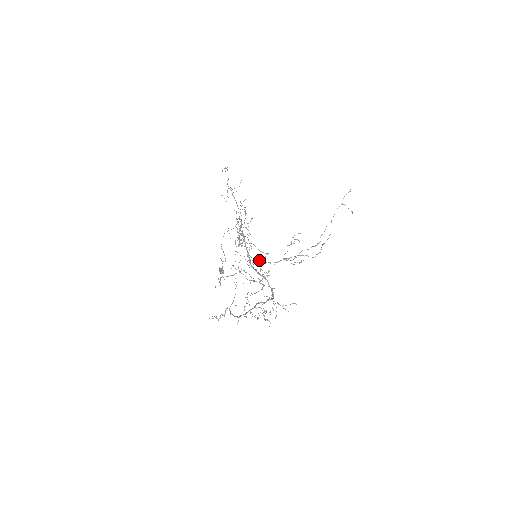
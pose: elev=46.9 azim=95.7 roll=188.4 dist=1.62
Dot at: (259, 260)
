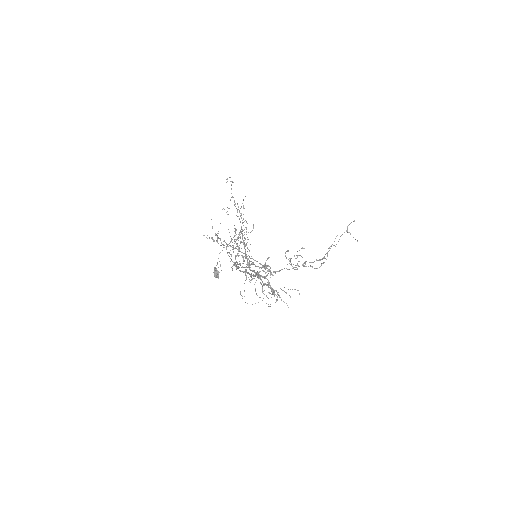
Dot at: occluded
